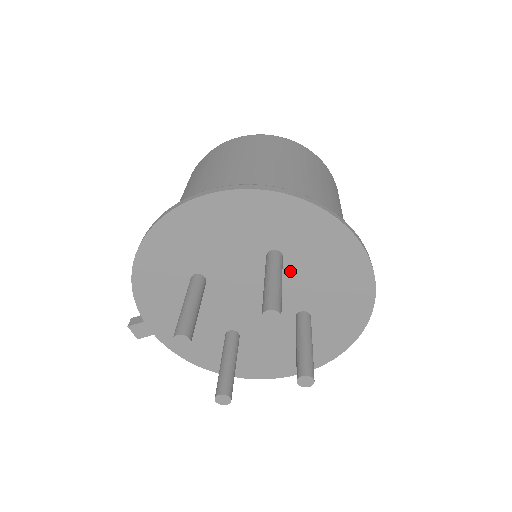
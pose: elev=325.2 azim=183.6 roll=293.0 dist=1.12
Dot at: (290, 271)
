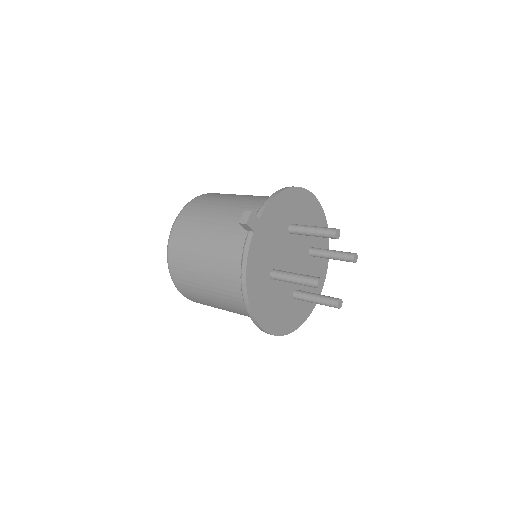
Dot at: (309, 264)
